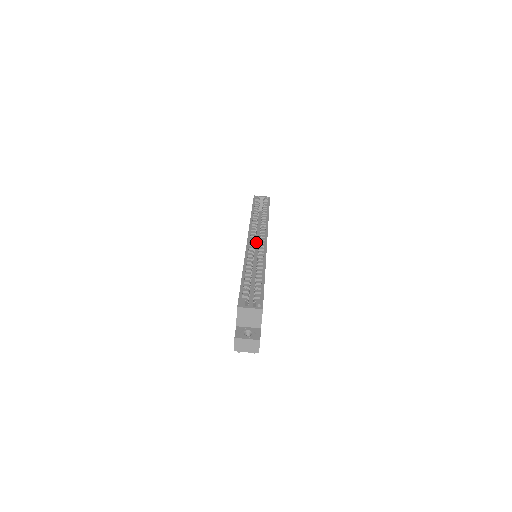
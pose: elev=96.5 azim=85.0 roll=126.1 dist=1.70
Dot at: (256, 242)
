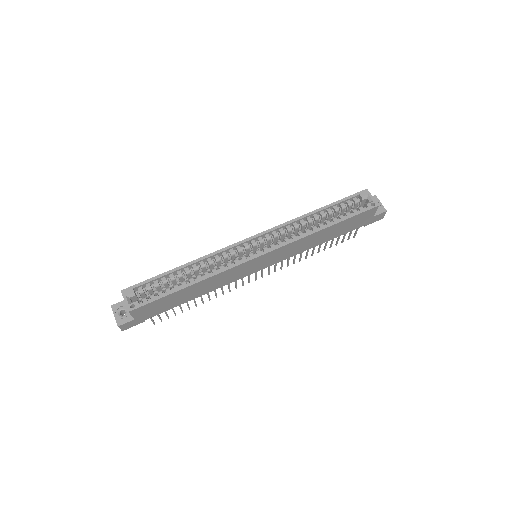
Dot at: occluded
